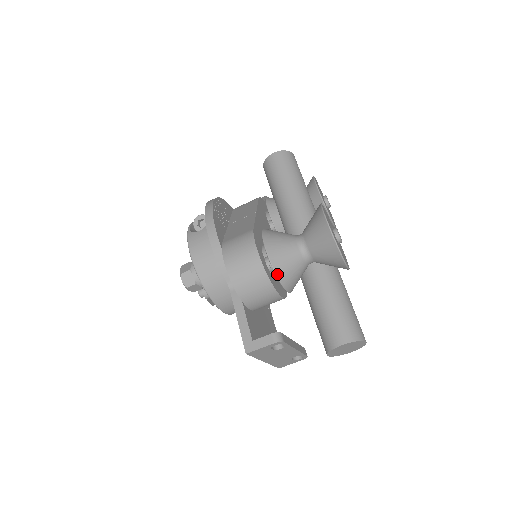
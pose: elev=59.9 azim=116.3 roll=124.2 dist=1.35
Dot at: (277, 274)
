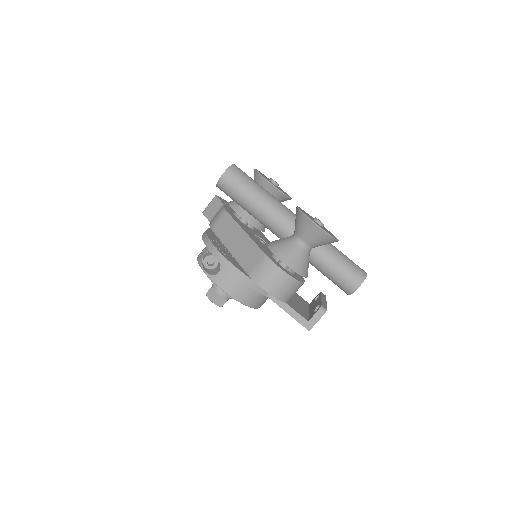
Dot at: (301, 275)
